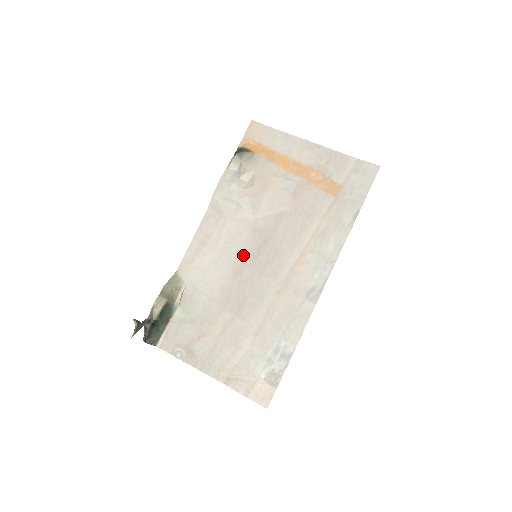
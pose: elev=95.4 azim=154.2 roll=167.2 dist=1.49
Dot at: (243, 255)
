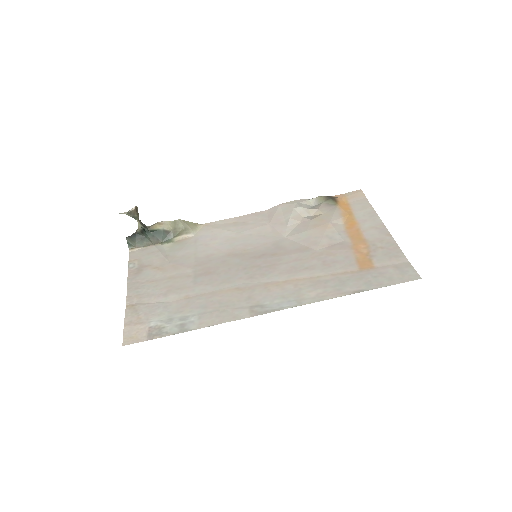
Dot at: (249, 249)
